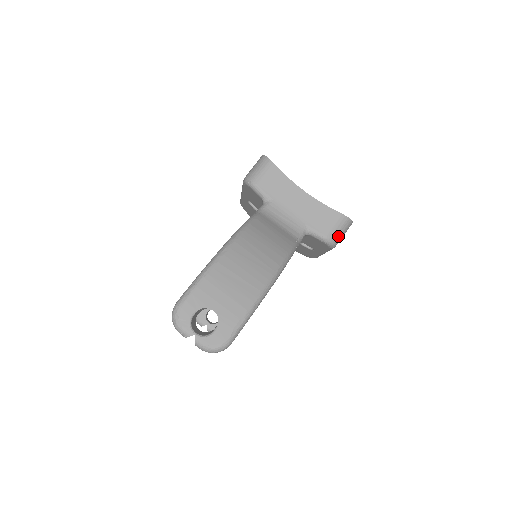
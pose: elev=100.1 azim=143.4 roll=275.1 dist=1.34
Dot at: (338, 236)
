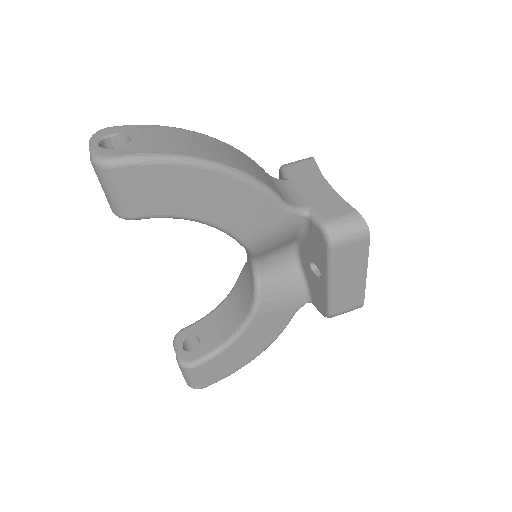
Dot at: (341, 230)
